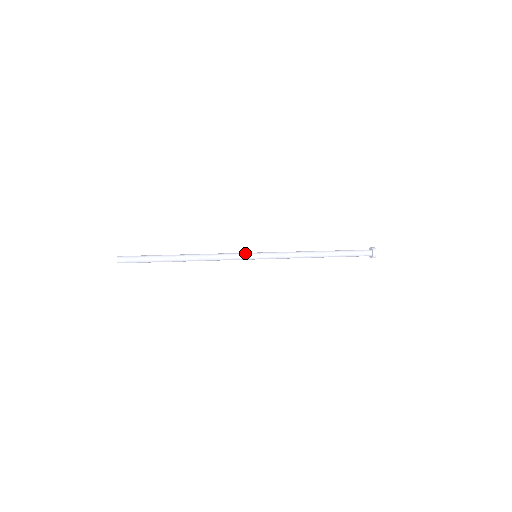
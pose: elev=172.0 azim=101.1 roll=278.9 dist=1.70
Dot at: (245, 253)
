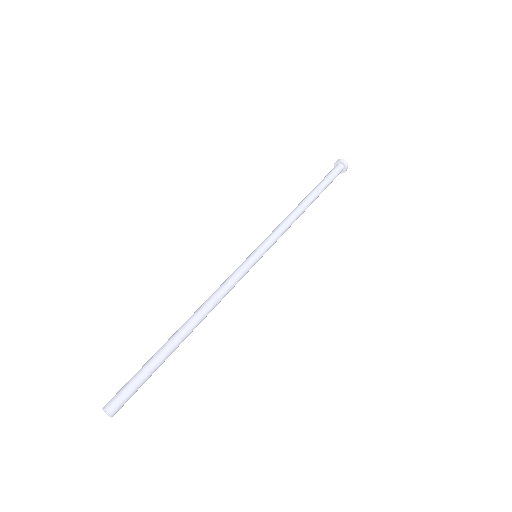
Dot at: (250, 267)
